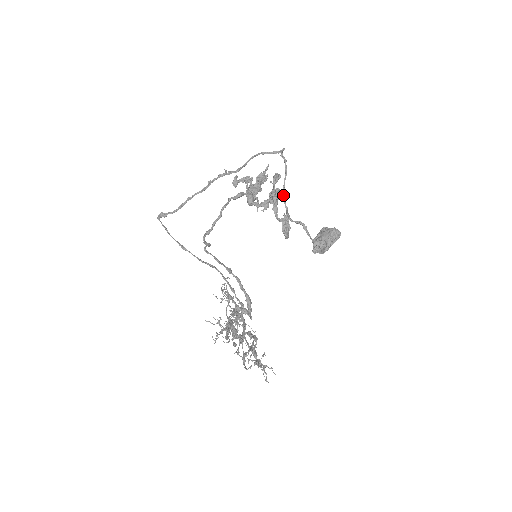
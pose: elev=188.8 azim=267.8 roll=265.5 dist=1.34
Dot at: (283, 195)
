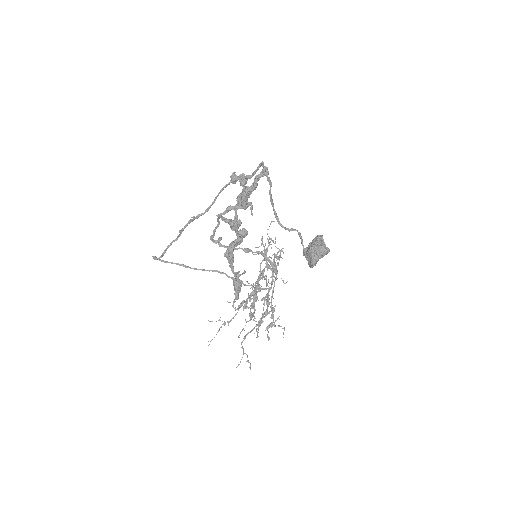
Dot at: (272, 205)
